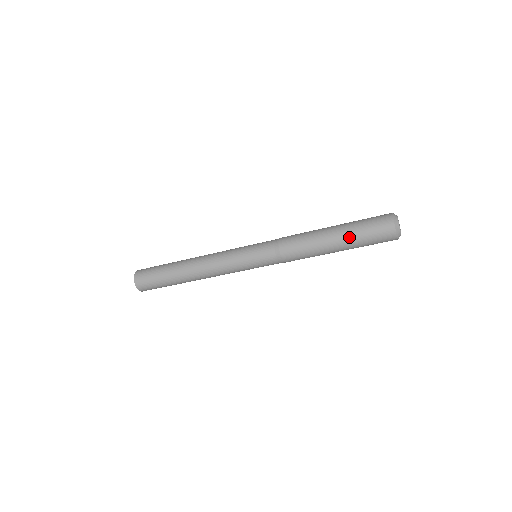
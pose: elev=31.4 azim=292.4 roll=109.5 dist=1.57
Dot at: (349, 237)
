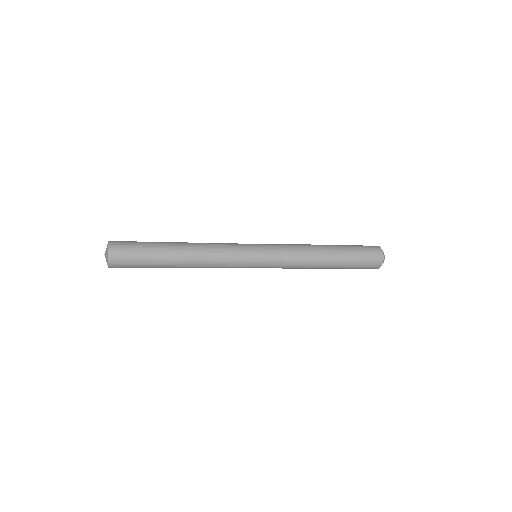
Dot at: (347, 265)
